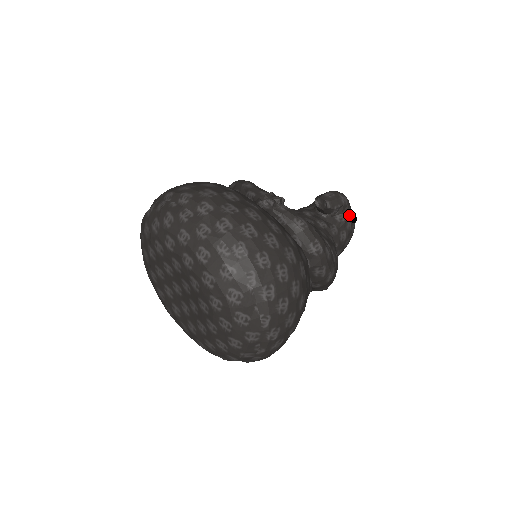
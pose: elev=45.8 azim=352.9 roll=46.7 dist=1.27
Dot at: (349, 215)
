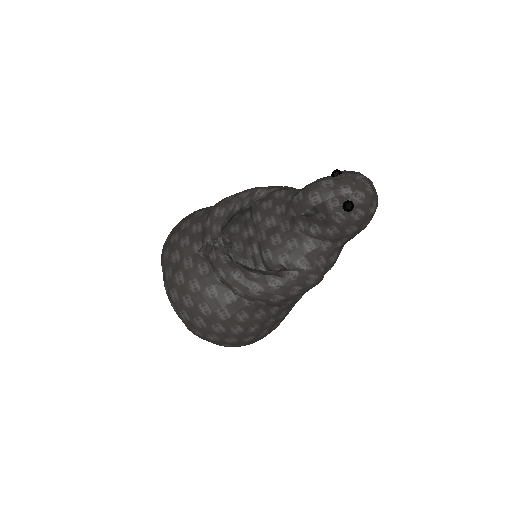
Dot at: (333, 210)
